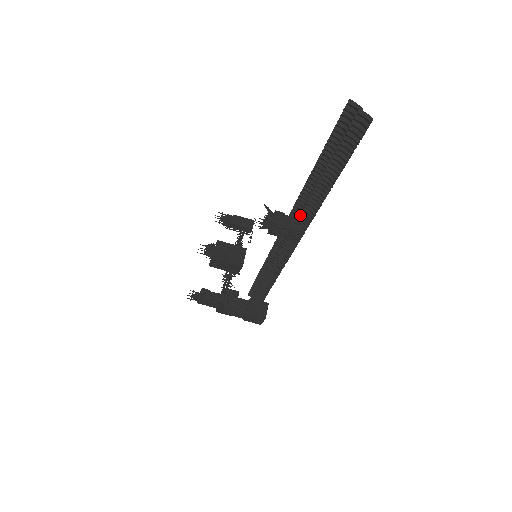
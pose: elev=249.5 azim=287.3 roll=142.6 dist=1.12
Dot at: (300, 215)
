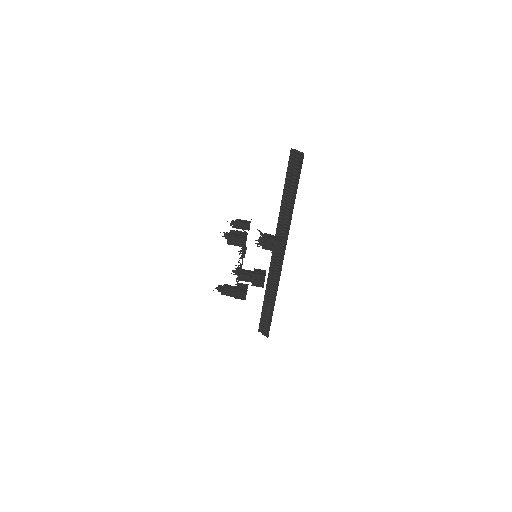
Dot at: (281, 234)
